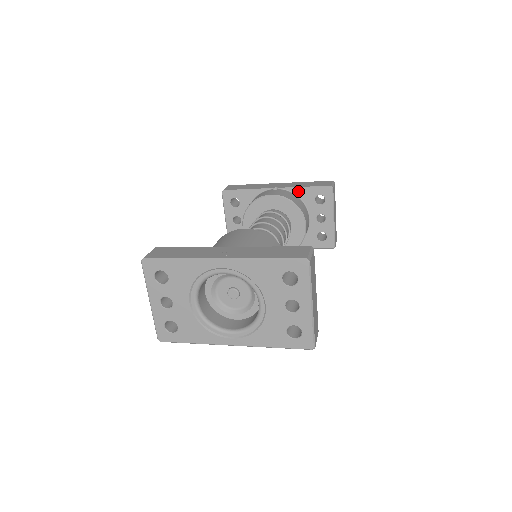
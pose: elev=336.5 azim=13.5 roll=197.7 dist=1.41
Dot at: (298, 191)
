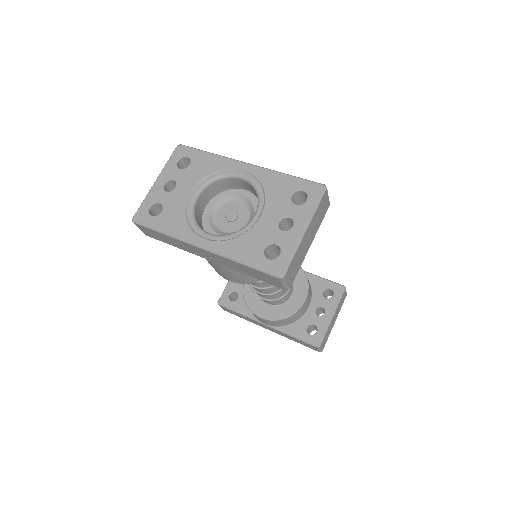
Dot at: (312, 277)
